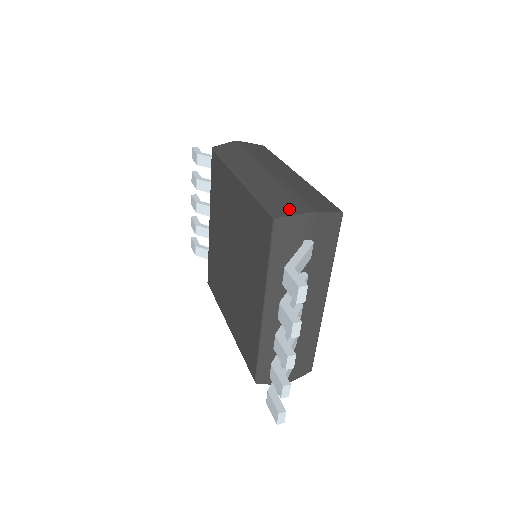
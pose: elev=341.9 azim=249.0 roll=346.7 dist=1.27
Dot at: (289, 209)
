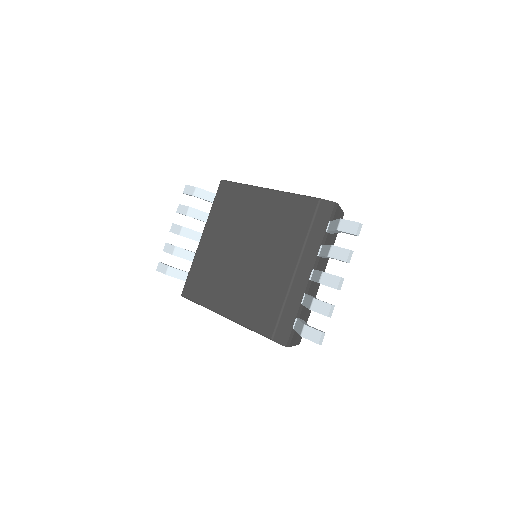
Dot at: occluded
